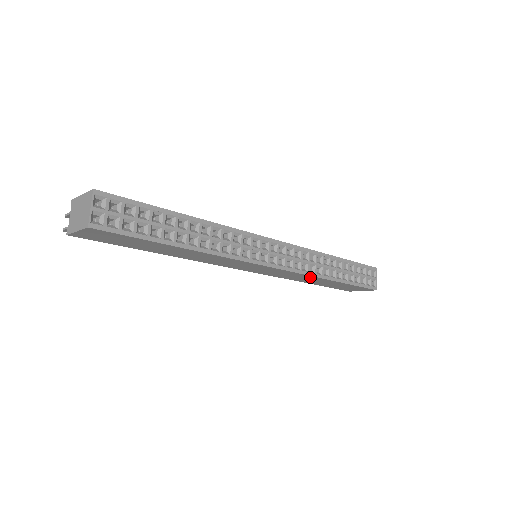
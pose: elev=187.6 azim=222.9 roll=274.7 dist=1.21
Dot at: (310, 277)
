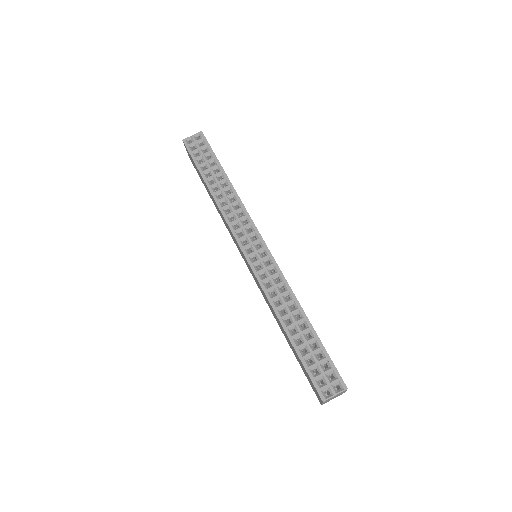
Dot at: occluded
